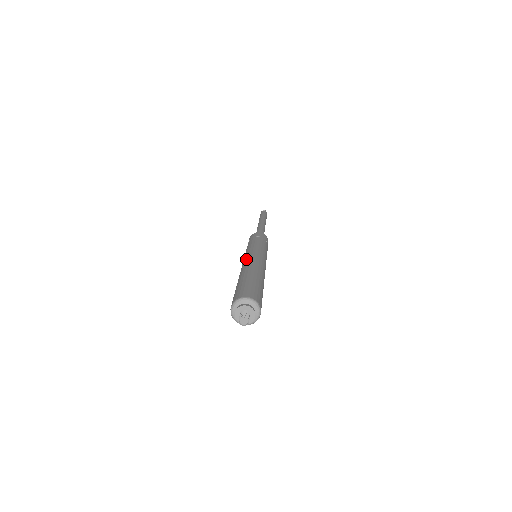
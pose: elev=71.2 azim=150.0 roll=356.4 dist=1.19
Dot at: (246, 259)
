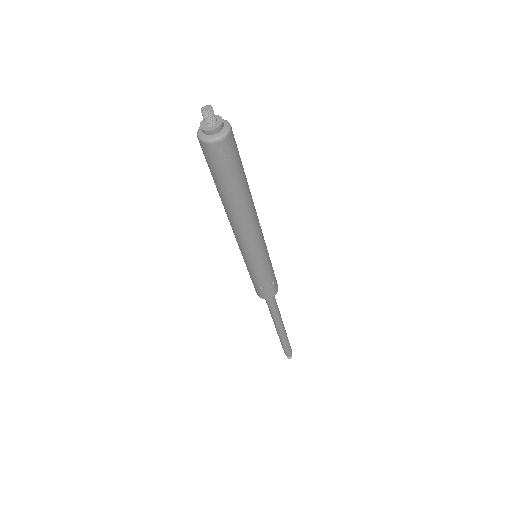
Dot at: (232, 229)
